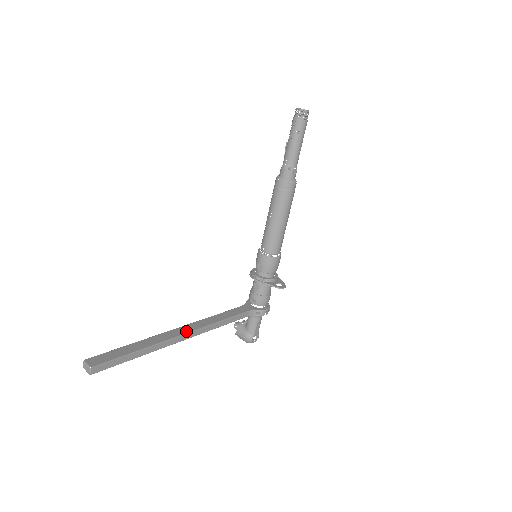
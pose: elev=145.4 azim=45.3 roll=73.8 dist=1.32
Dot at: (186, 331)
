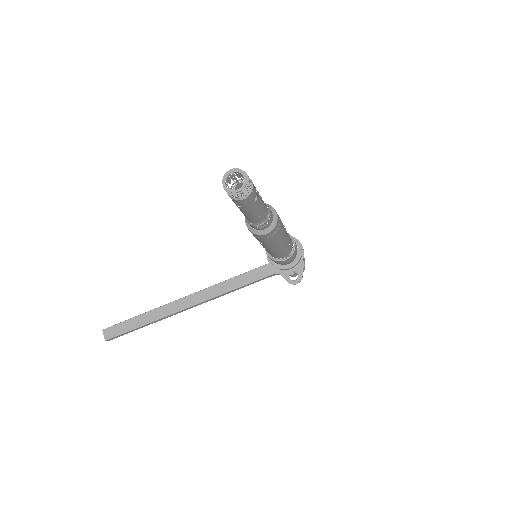
Dot at: (192, 303)
